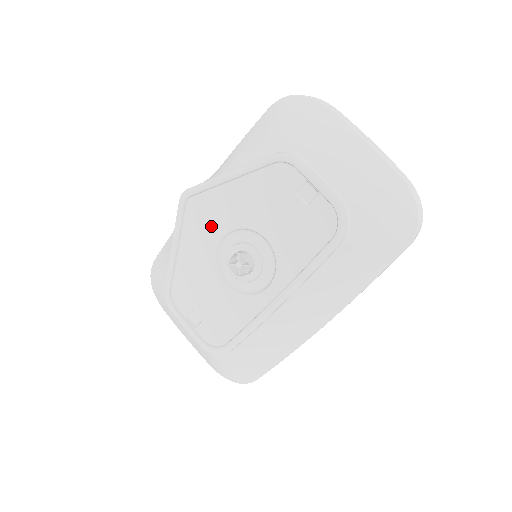
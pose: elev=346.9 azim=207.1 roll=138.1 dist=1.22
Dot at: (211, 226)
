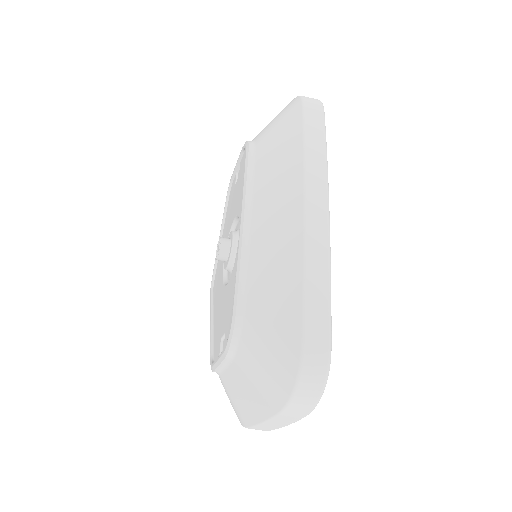
Dot at: (220, 273)
